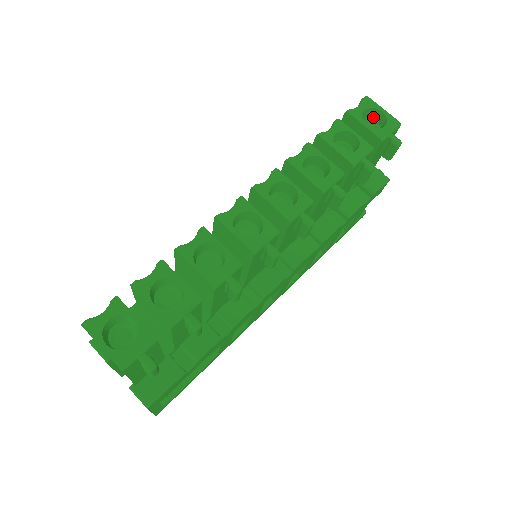
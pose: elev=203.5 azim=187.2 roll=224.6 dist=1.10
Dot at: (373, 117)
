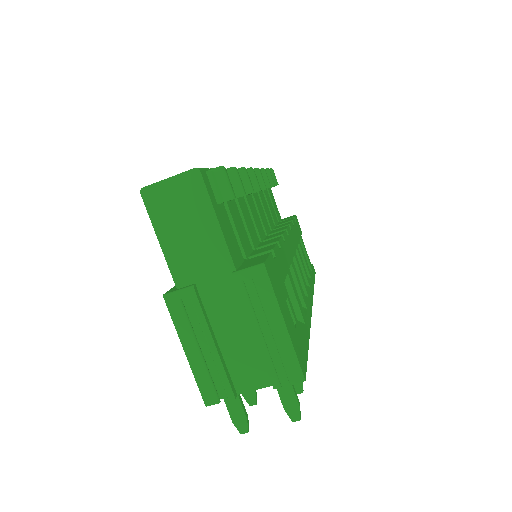
Dot at: occluded
